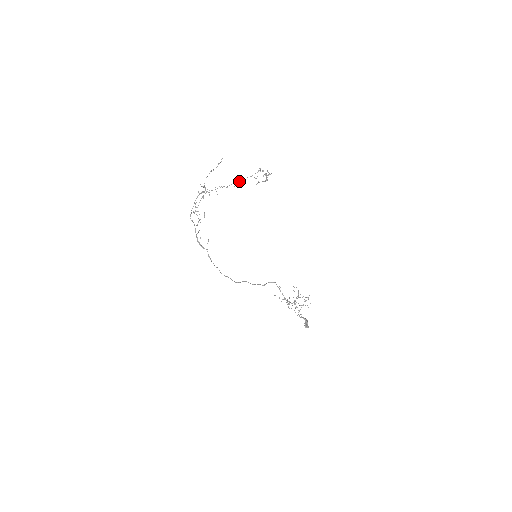
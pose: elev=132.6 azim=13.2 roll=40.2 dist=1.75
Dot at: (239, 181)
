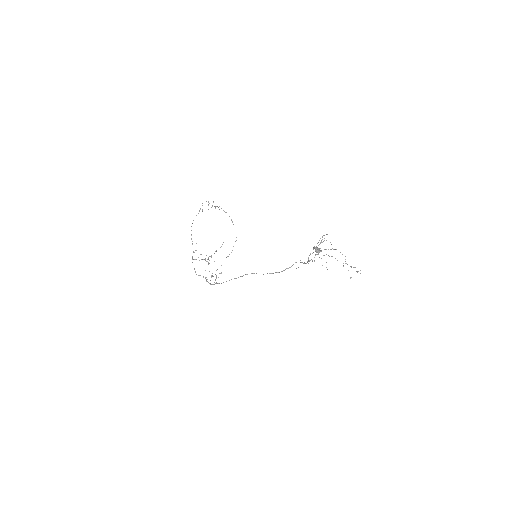
Dot at: occluded
